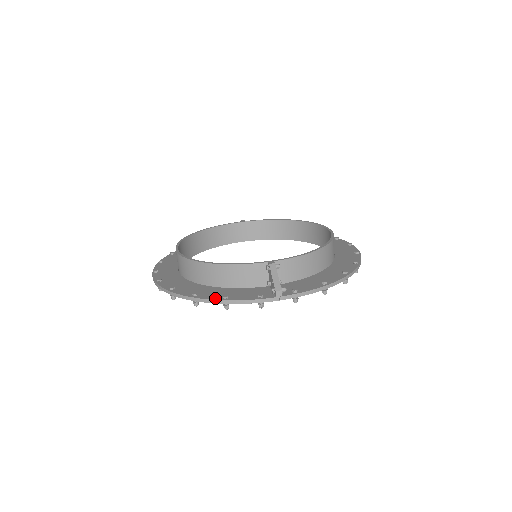
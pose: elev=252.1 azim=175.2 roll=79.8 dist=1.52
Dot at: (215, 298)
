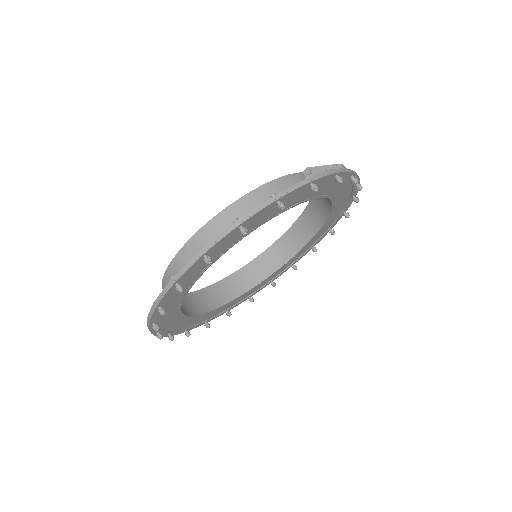
Dot at: (299, 183)
